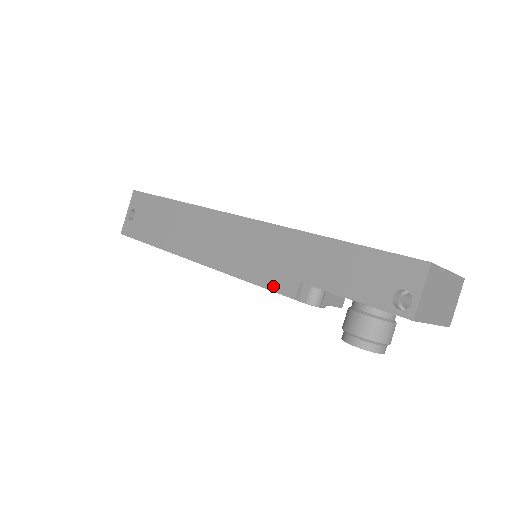
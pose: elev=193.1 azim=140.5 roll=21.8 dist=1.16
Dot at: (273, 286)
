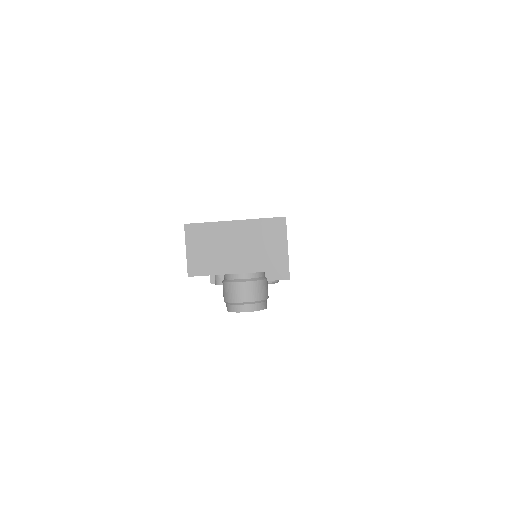
Dot at: occluded
